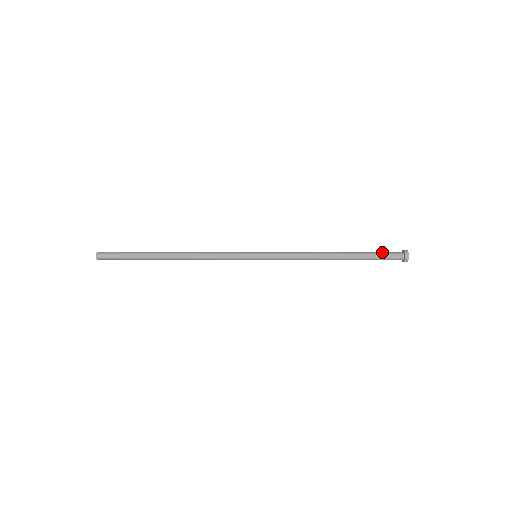
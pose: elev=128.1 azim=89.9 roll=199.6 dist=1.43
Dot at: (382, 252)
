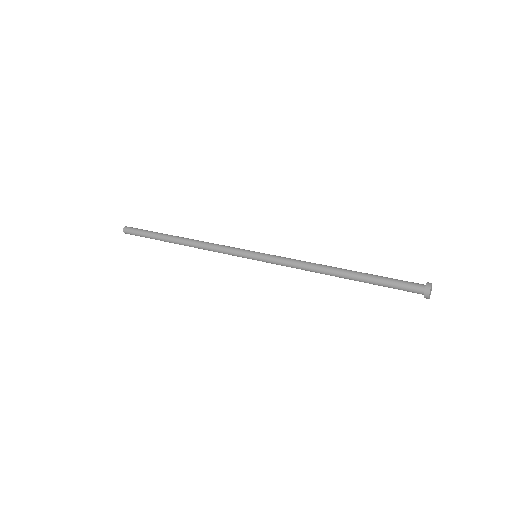
Dot at: occluded
